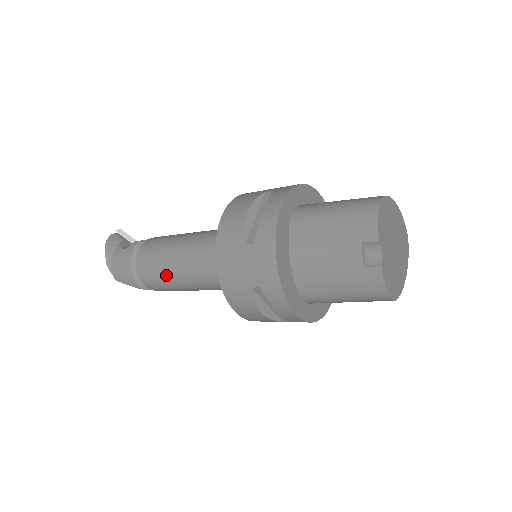
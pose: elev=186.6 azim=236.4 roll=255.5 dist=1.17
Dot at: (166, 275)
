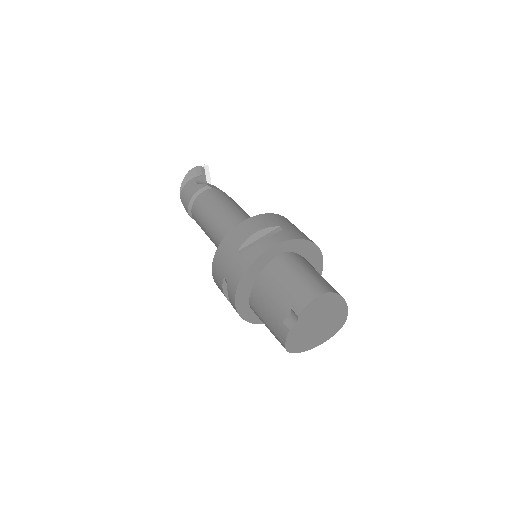
Dot at: (203, 222)
